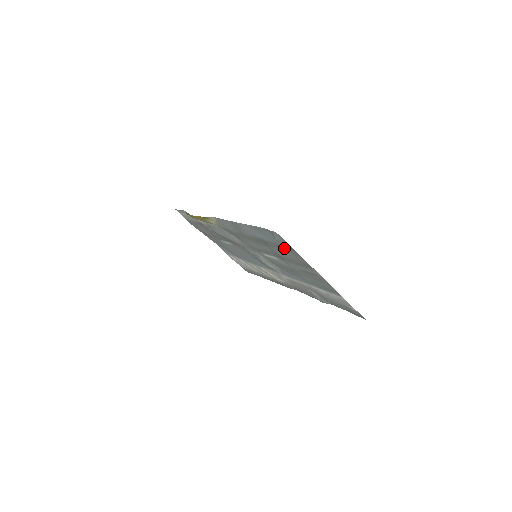
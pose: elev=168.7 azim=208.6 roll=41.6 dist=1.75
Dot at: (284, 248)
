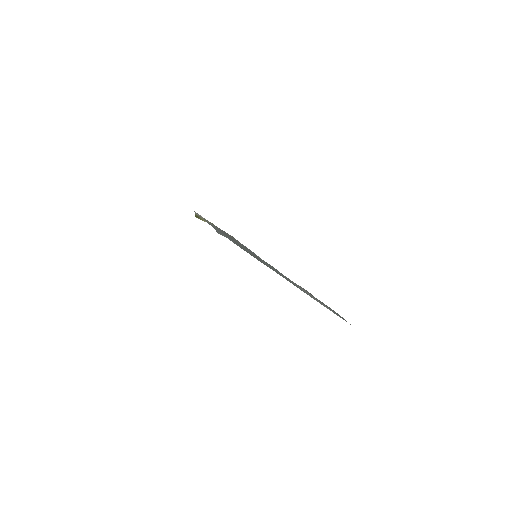
Dot at: (244, 249)
